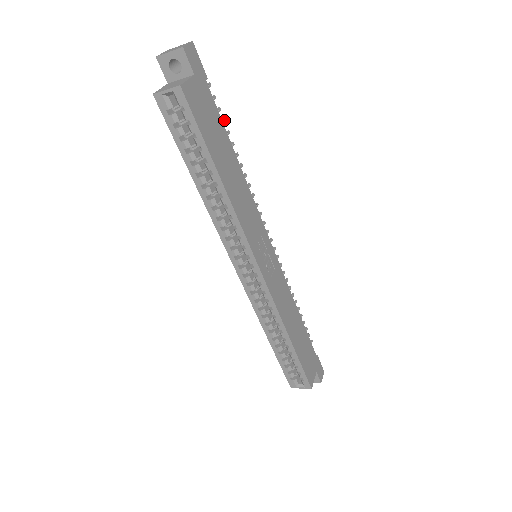
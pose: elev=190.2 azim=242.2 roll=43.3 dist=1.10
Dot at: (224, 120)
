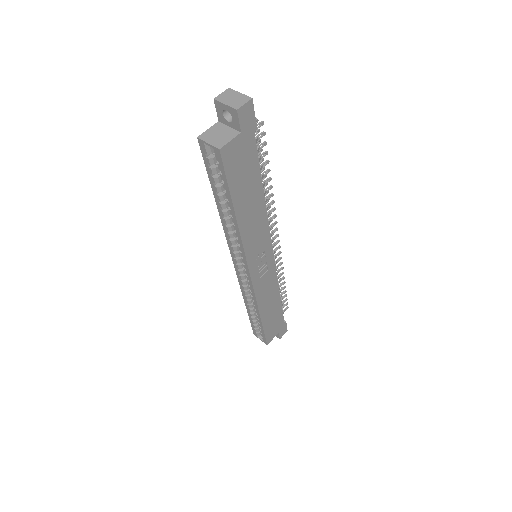
Dot at: (267, 152)
